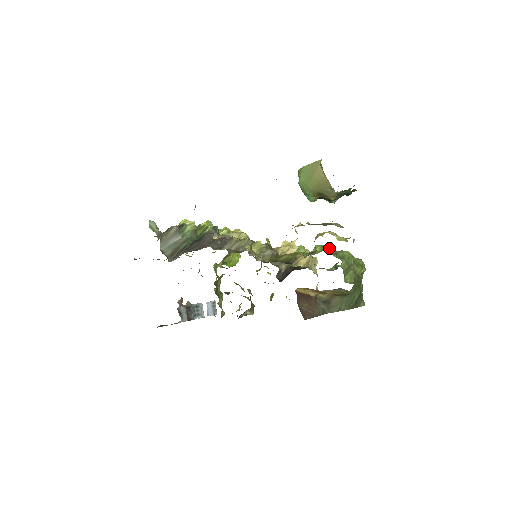
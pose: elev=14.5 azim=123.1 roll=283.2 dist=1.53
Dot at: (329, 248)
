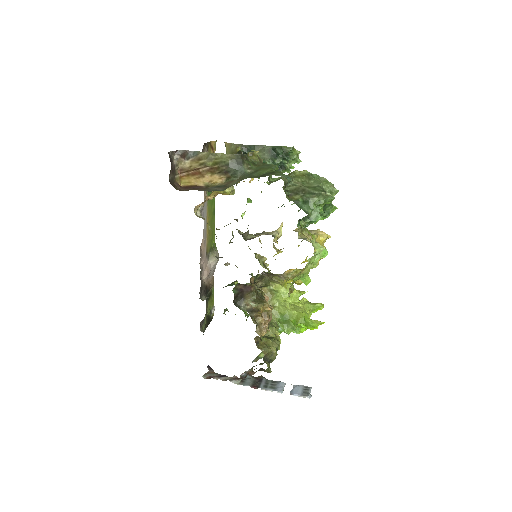
Dot at: occluded
